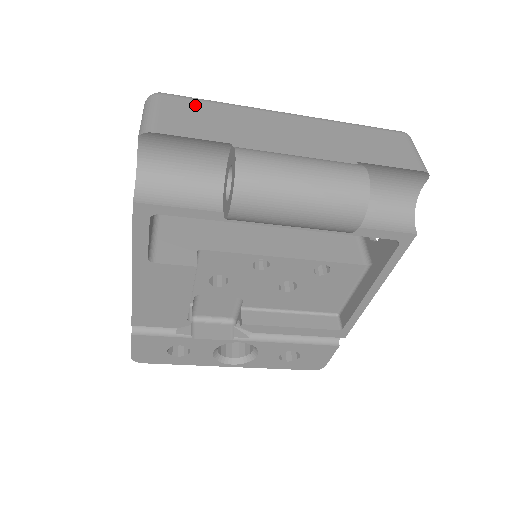
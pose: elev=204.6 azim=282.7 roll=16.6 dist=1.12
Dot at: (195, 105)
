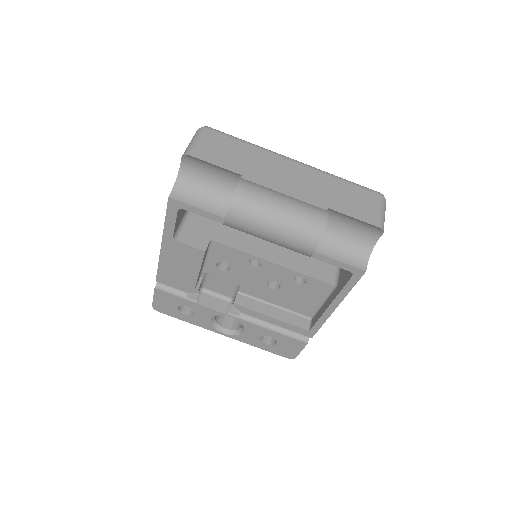
Dot at: (228, 141)
